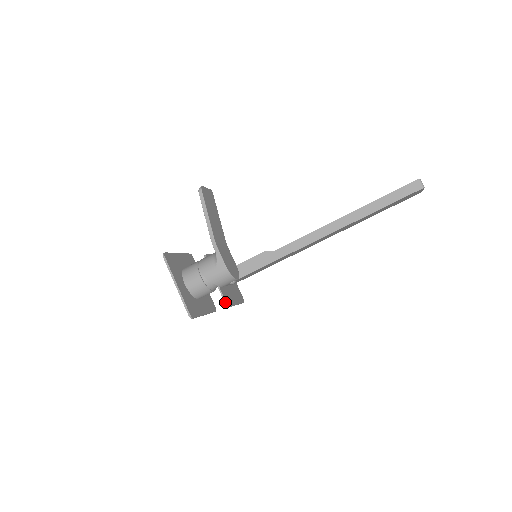
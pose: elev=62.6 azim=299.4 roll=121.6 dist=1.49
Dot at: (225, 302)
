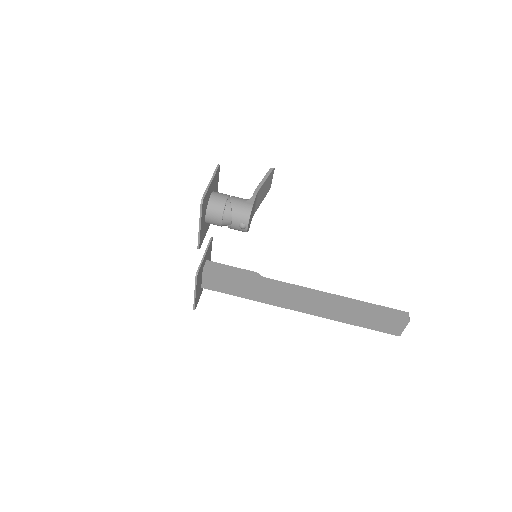
Dot at: (198, 270)
